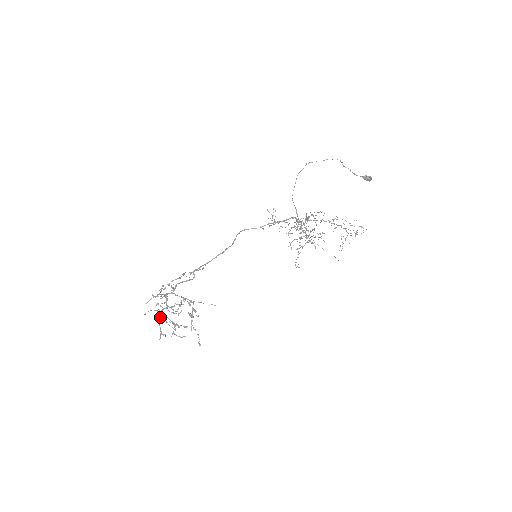
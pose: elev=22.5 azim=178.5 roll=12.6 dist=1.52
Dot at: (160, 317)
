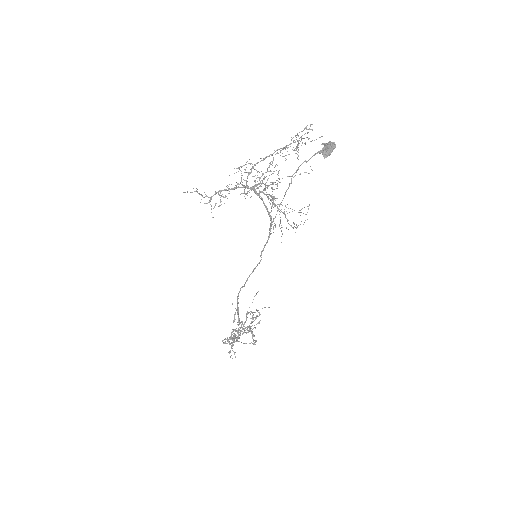
Dot at: occluded
